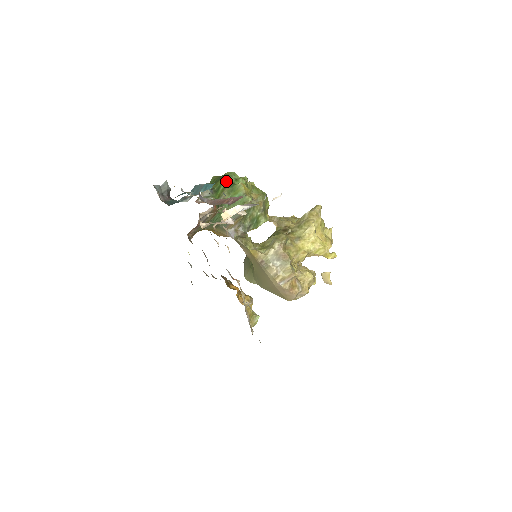
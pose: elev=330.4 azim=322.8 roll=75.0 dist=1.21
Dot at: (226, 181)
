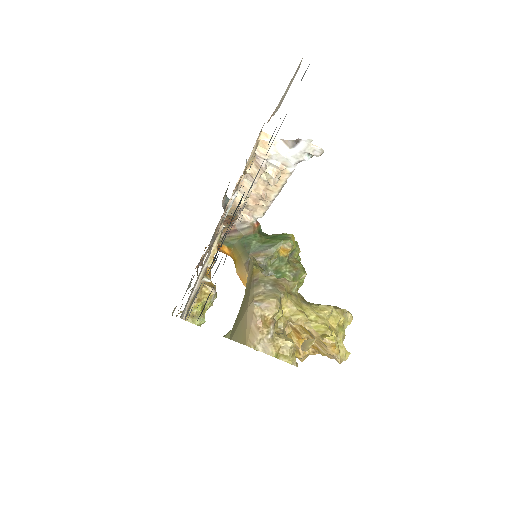
Dot at: (282, 233)
